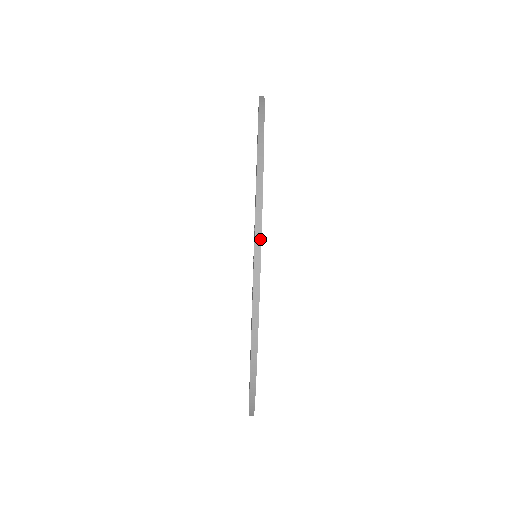
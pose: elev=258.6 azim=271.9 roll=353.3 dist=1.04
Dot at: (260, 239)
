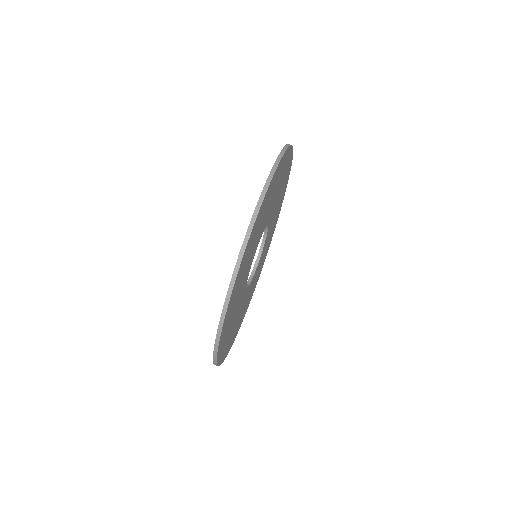
Dot at: (265, 194)
